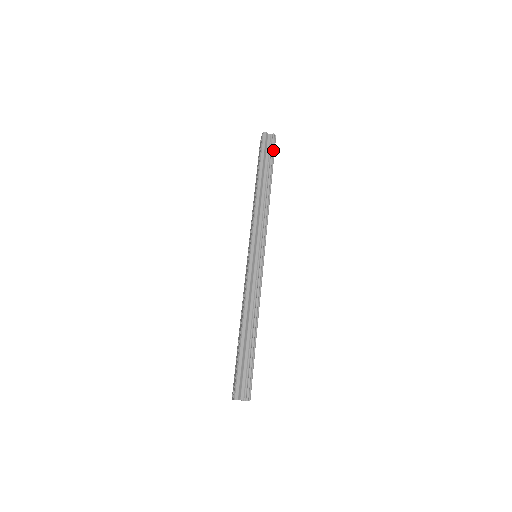
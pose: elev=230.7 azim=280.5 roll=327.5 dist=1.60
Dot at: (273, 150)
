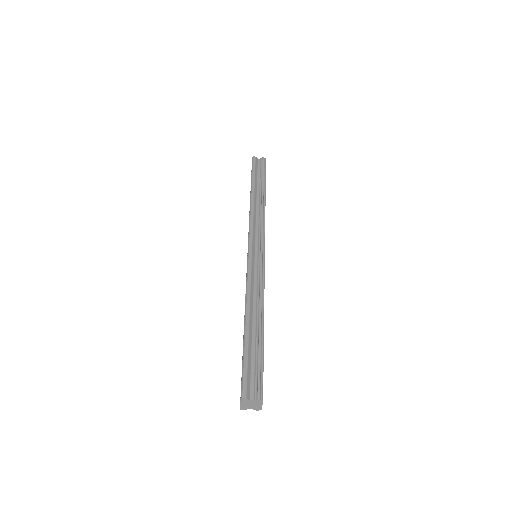
Dot at: (264, 169)
